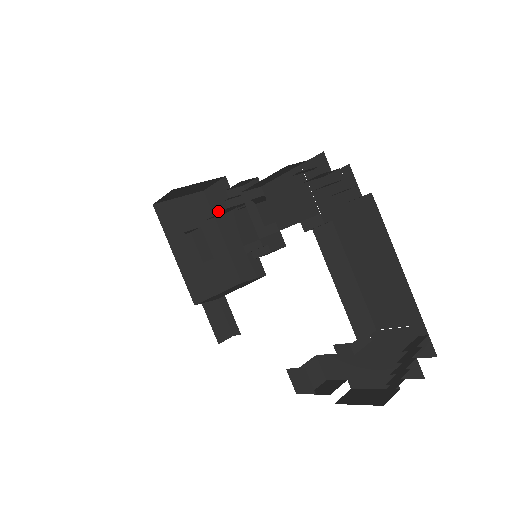
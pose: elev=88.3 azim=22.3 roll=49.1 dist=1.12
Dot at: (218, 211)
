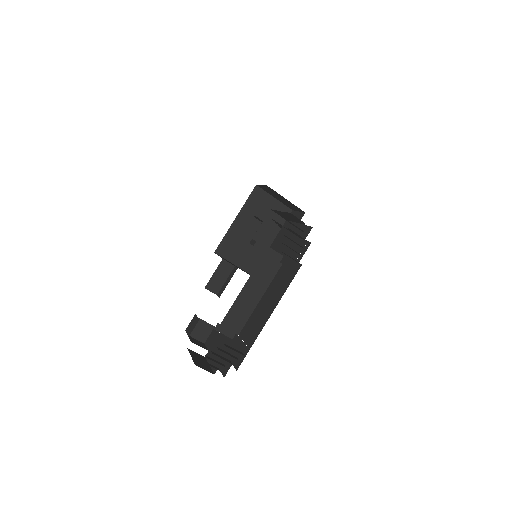
Dot at: occluded
